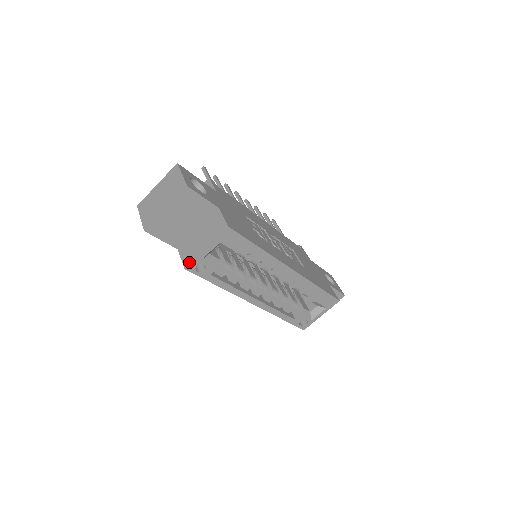
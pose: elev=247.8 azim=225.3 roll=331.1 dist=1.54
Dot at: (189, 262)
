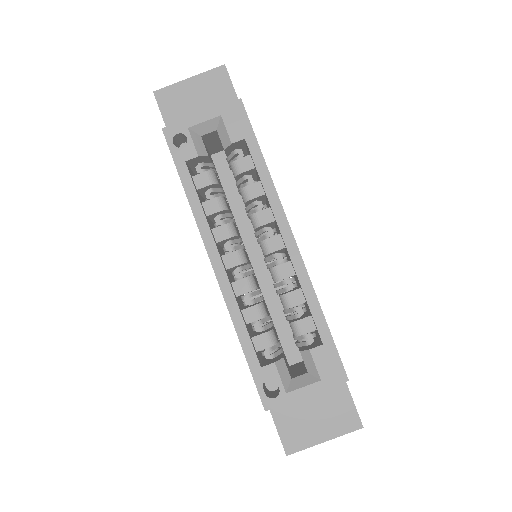
Dot at: (172, 125)
